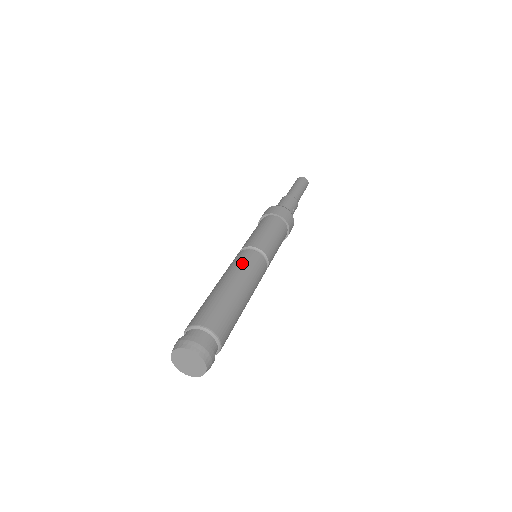
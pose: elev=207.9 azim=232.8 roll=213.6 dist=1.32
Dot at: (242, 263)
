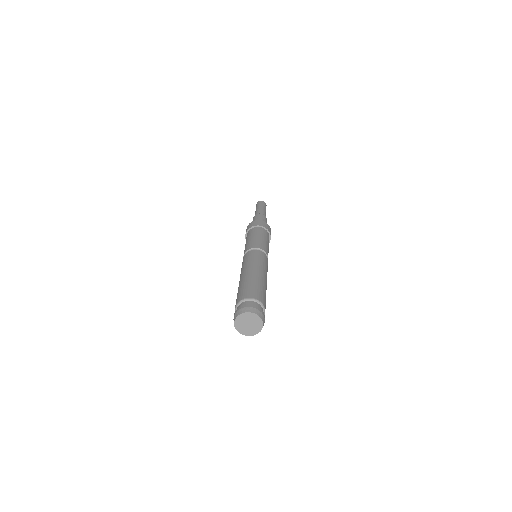
Dot at: (264, 262)
